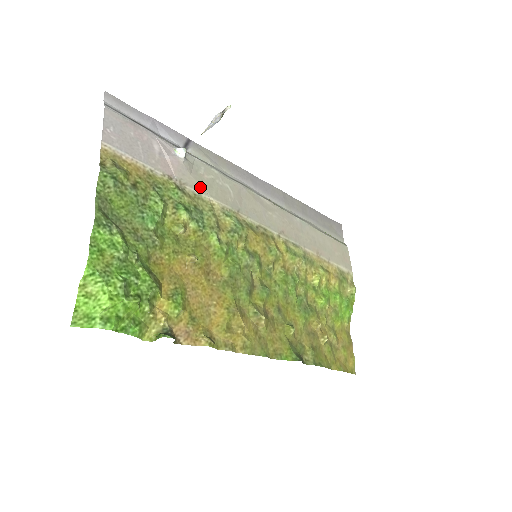
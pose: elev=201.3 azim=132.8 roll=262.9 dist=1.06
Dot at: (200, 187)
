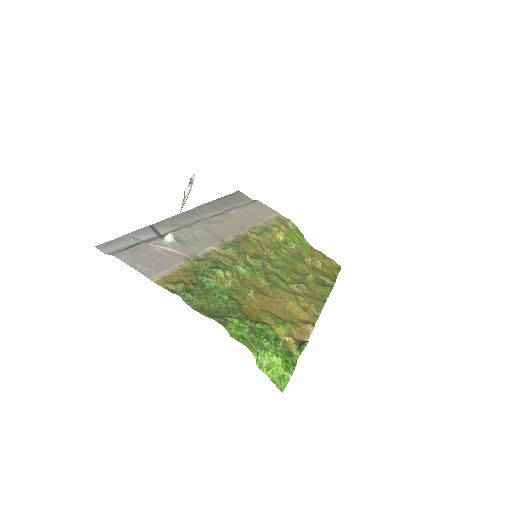
Dot at: (199, 248)
